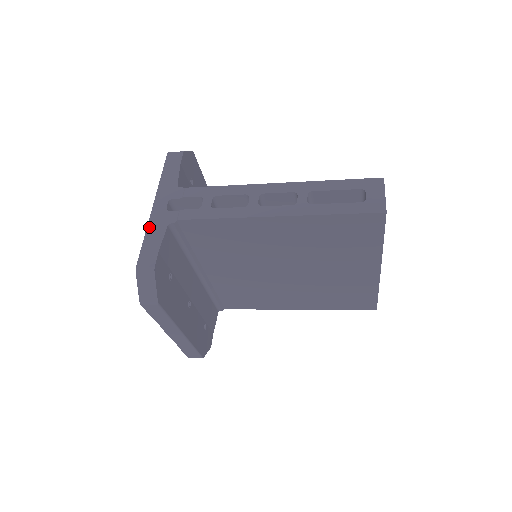
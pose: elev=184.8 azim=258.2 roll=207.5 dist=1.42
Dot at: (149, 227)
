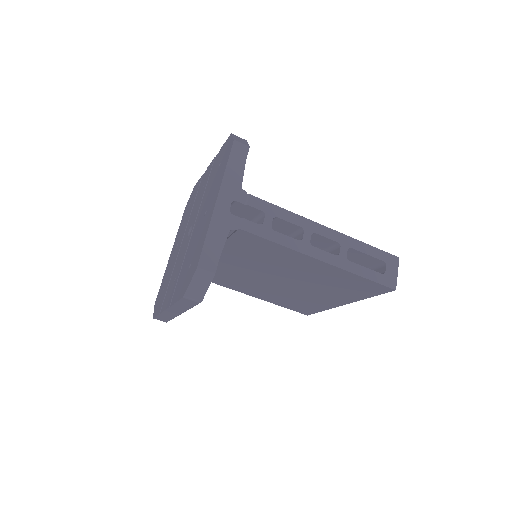
Dot at: (212, 225)
